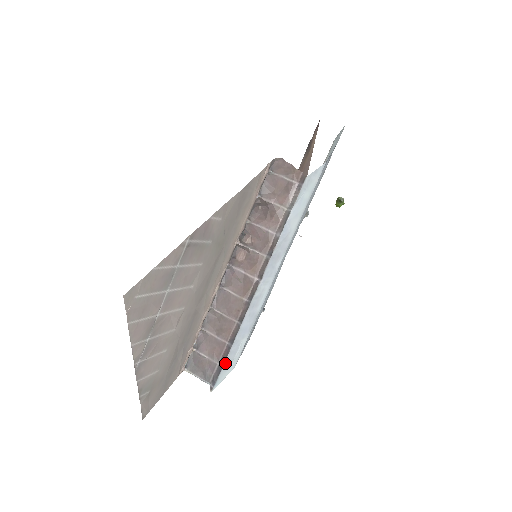
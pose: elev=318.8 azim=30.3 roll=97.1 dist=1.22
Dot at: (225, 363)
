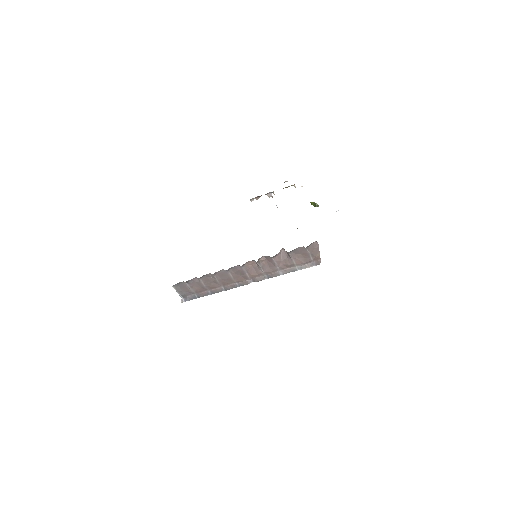
Dot at: (200, 296)
